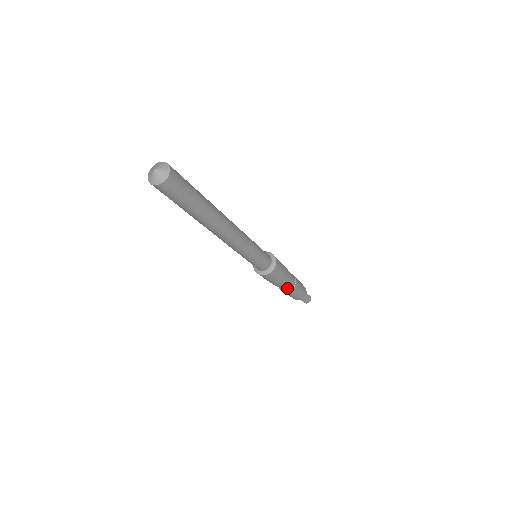
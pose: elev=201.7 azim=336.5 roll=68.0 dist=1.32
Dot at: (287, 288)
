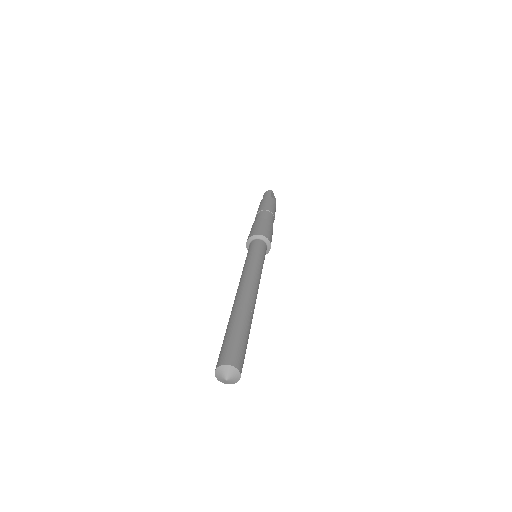
Dot at: occluded
